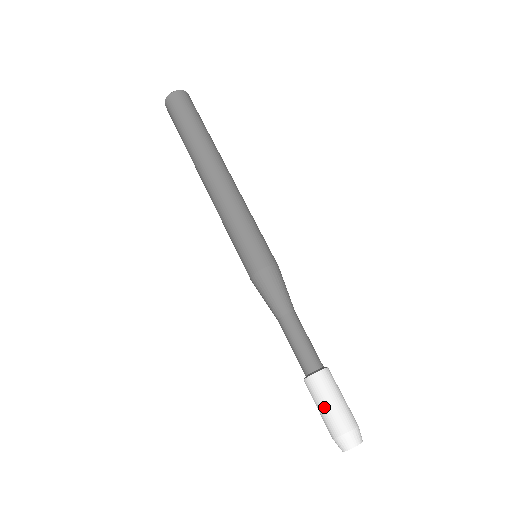
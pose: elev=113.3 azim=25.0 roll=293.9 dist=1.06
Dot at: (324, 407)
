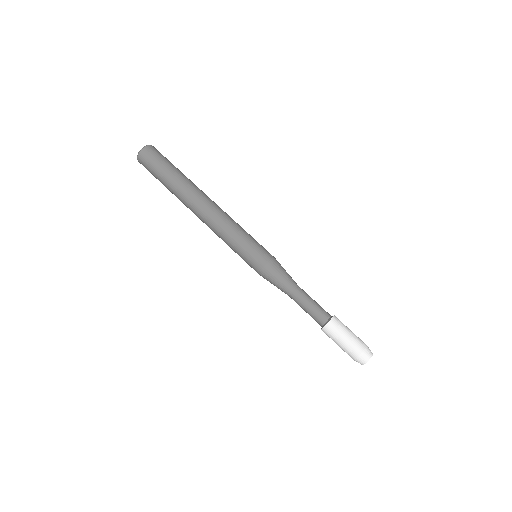
Dot at: (348, 335)
